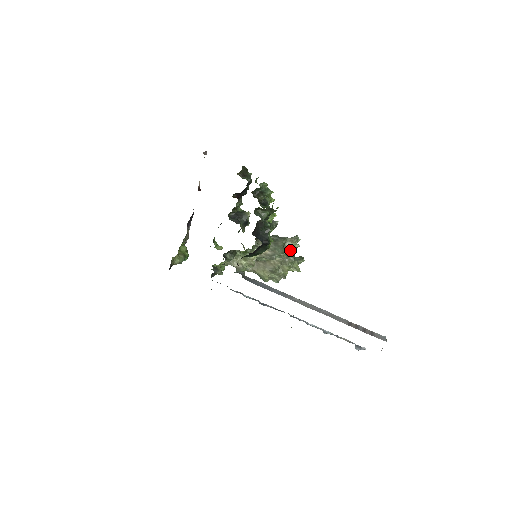
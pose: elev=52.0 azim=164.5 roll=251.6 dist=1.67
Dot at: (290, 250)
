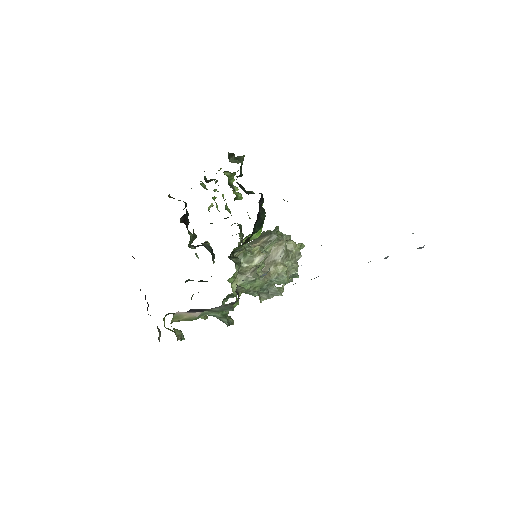
Dot at: occluded
